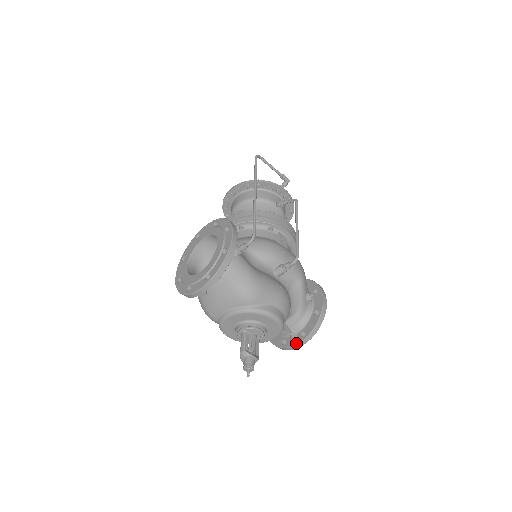
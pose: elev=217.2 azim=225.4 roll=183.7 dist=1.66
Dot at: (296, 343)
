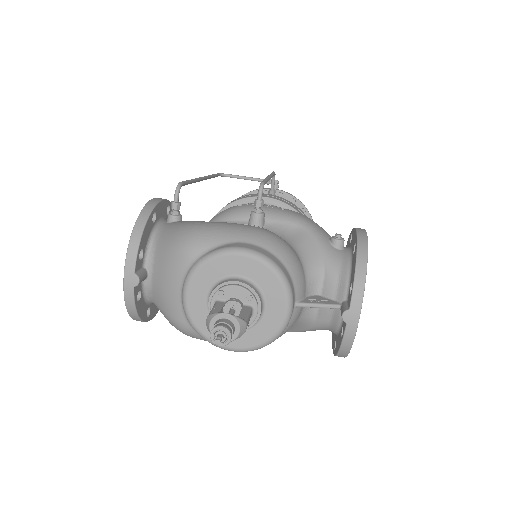
Dot at: (347, 308)
